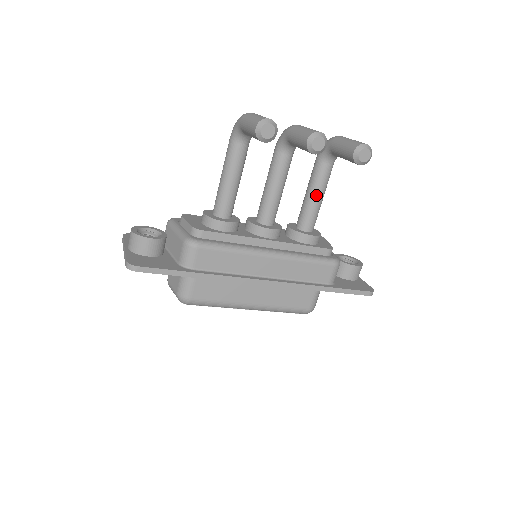
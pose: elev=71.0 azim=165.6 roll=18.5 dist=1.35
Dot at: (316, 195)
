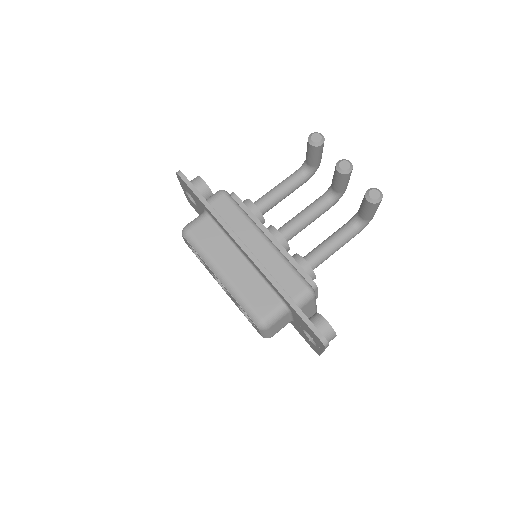
Dot at: (330, 241)
